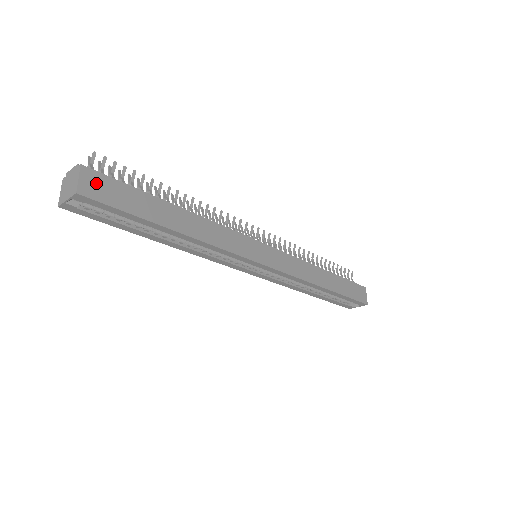
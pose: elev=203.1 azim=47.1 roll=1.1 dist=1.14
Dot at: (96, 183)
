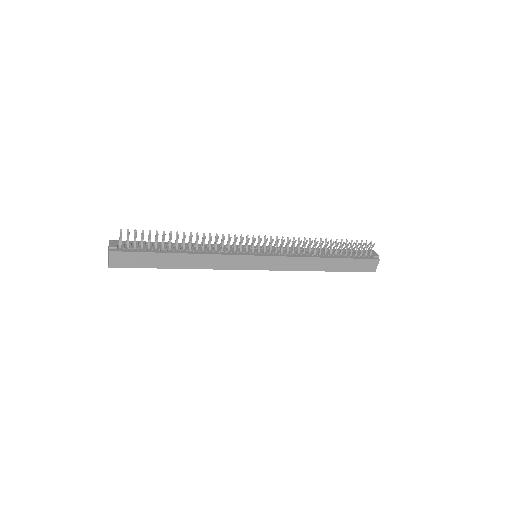
Dot at: (120, 258)
